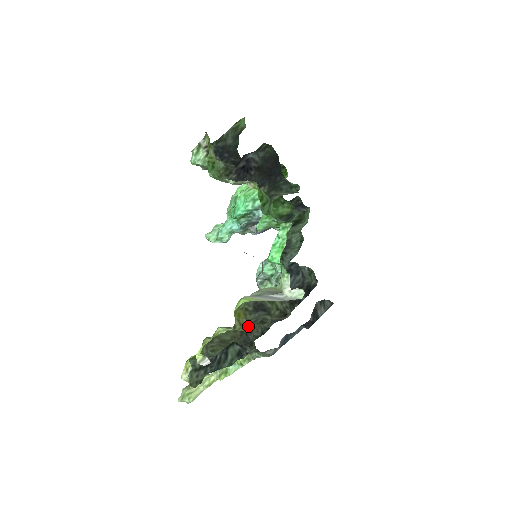
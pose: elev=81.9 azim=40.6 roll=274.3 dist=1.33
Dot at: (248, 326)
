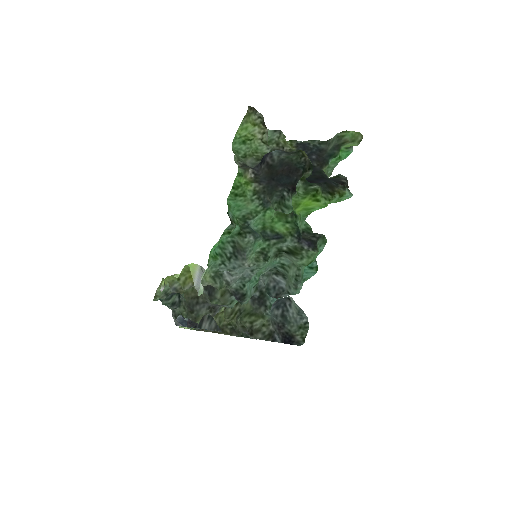
Dot at: occluded
